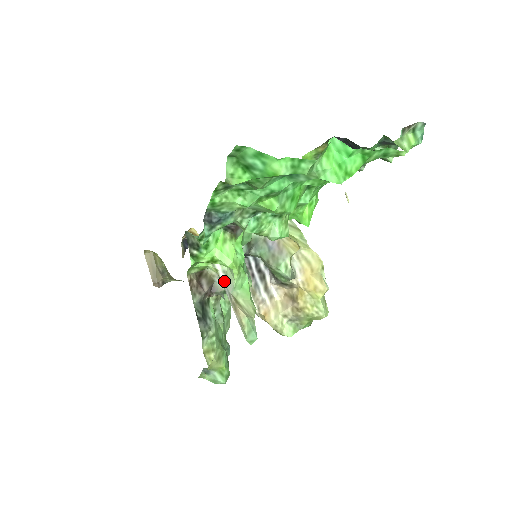
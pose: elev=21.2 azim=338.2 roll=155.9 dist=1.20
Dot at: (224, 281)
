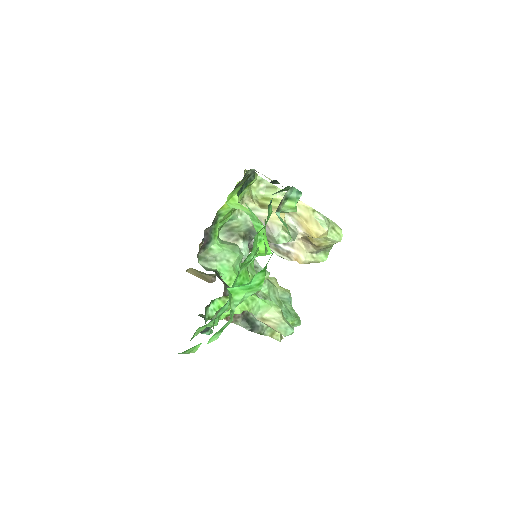
Dot at: occluded
